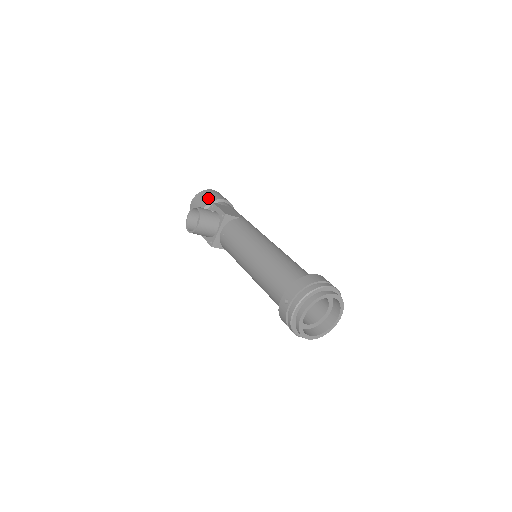
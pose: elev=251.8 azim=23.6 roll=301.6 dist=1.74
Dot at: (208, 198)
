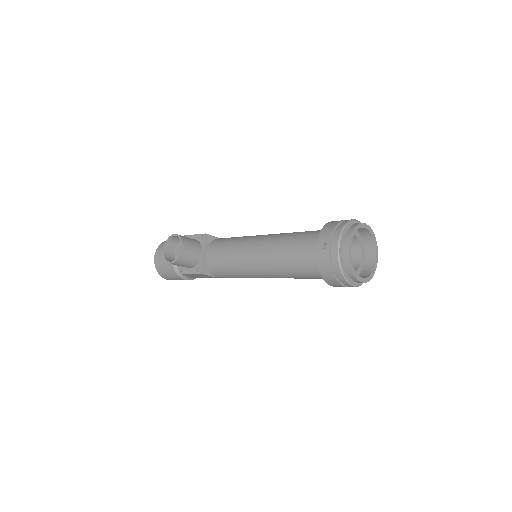
Dot at: occluded
